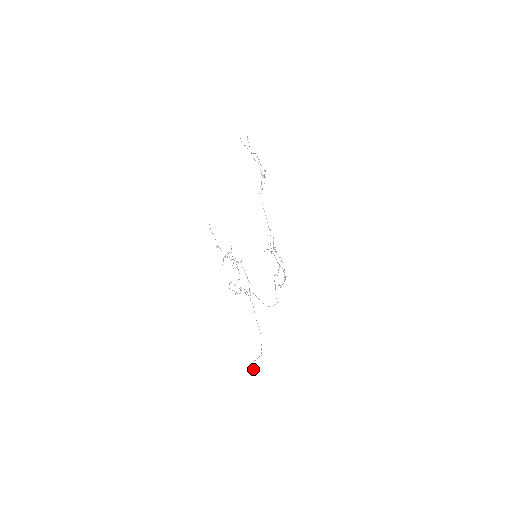
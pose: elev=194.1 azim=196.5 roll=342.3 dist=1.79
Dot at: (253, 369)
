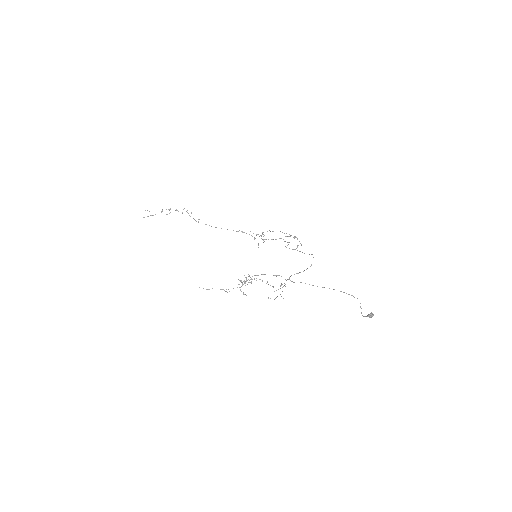
Dot at: (368, 315)
